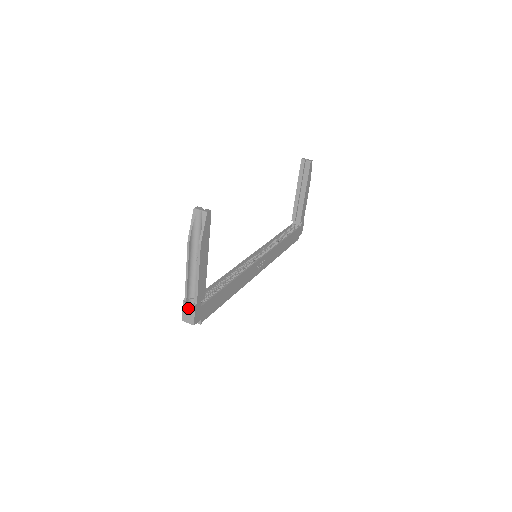
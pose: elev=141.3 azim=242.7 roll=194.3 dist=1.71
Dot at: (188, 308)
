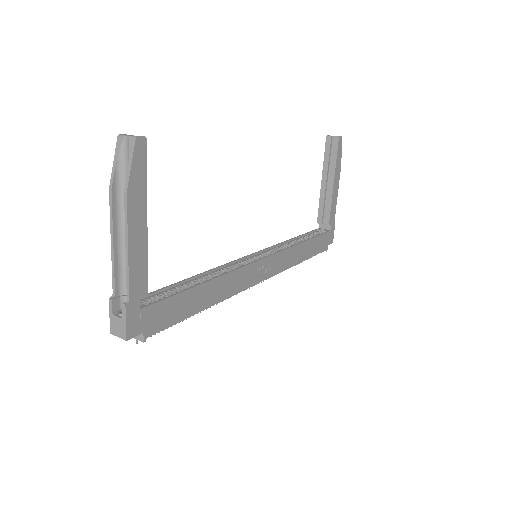
Dot at: (118, 311)
